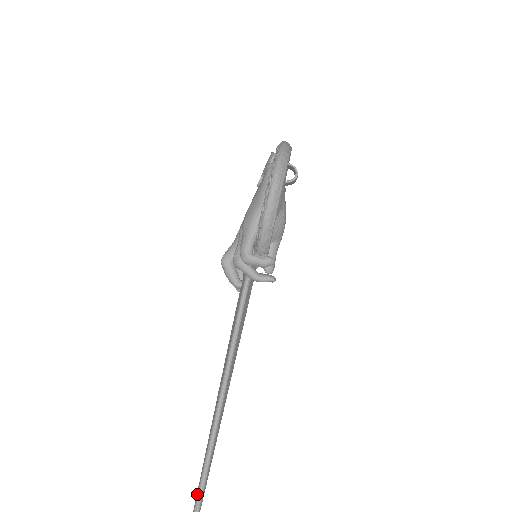
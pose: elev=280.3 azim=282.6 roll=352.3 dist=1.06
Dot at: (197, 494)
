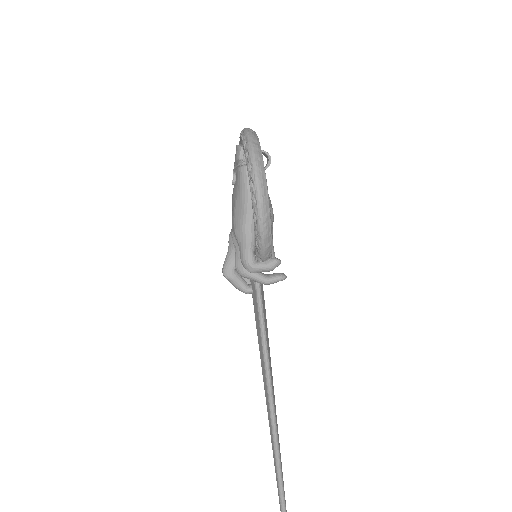
Dot at: (278, 486)
